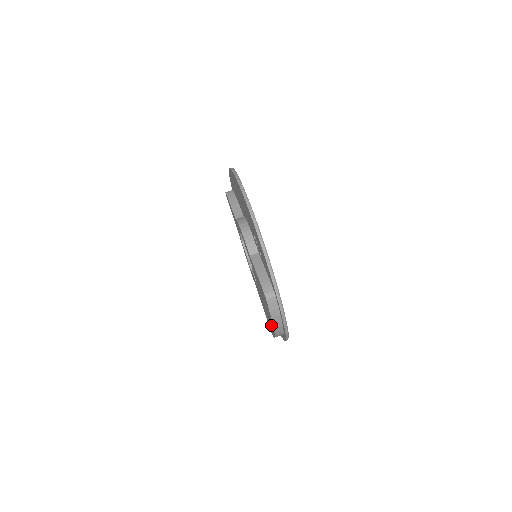
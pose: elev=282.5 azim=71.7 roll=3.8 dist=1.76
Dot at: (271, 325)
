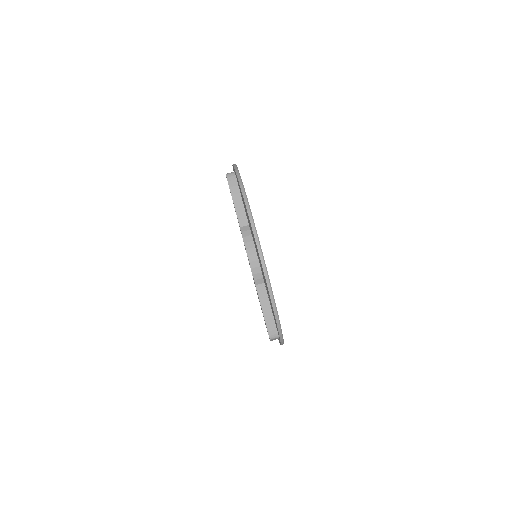
Dot at: occluded
